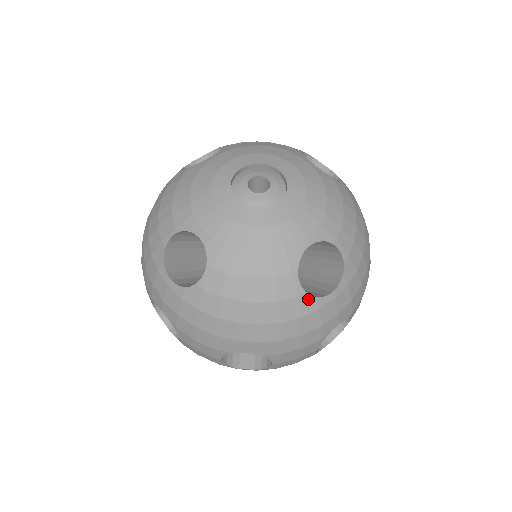
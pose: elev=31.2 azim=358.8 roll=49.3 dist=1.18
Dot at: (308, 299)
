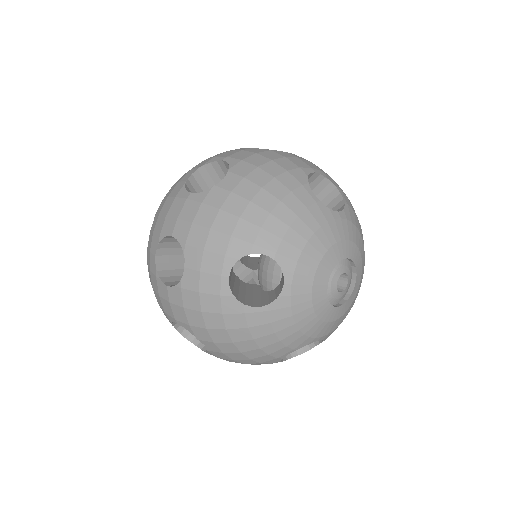
Dot at: (278, 360)
